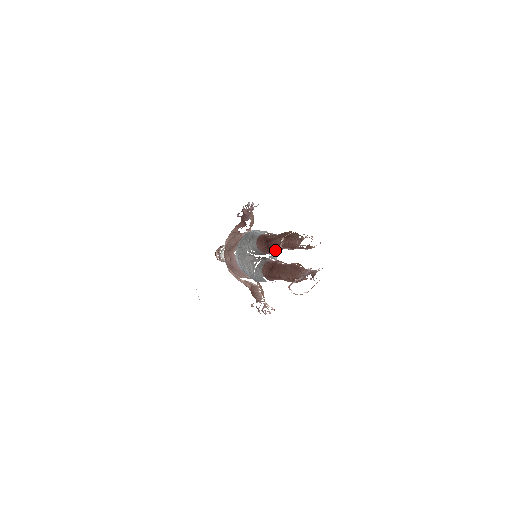
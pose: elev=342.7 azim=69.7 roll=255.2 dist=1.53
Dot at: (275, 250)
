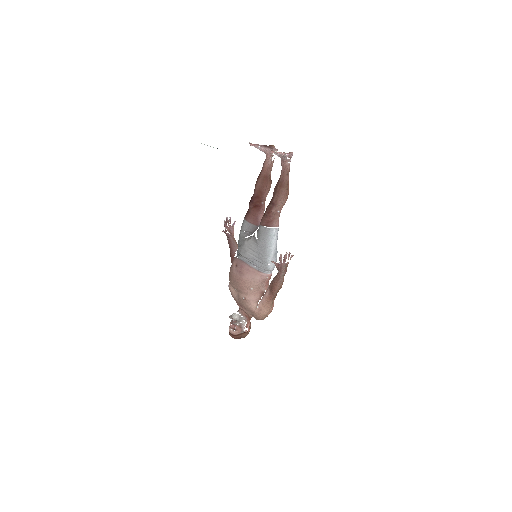
Dot at: (259, 203)
